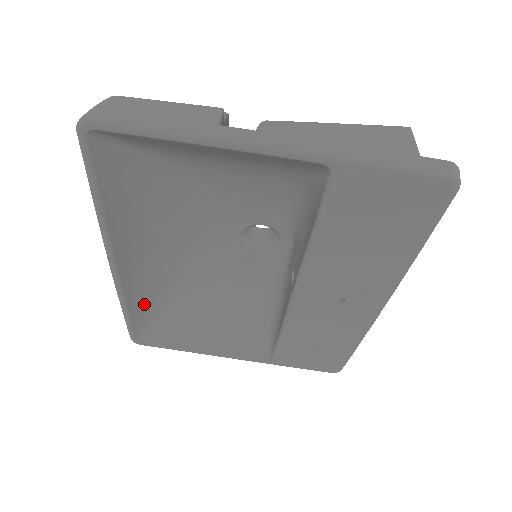
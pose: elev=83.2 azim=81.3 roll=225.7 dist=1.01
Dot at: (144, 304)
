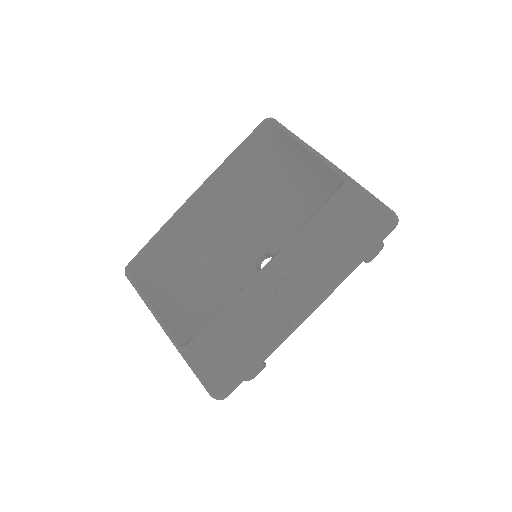
Dot at: (165, 247)
